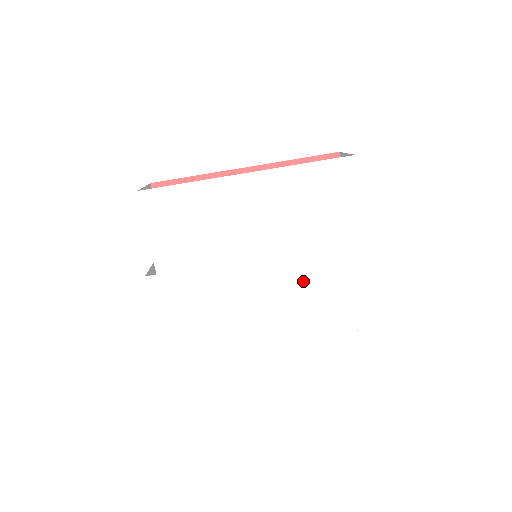
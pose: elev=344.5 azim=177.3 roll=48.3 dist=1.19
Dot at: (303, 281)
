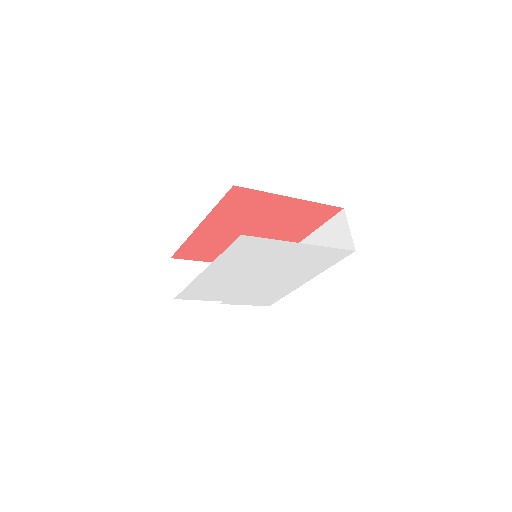
Dot at: (290, 266)
